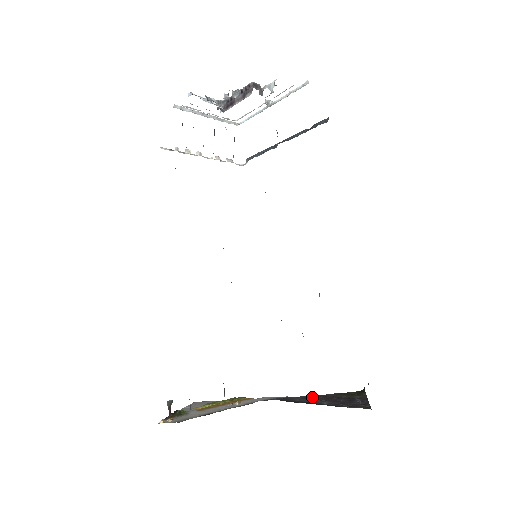
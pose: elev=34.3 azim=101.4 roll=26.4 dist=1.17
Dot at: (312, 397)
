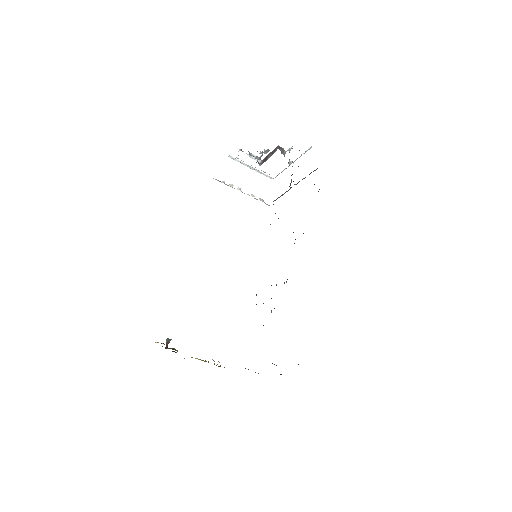
Dot at: occluded
